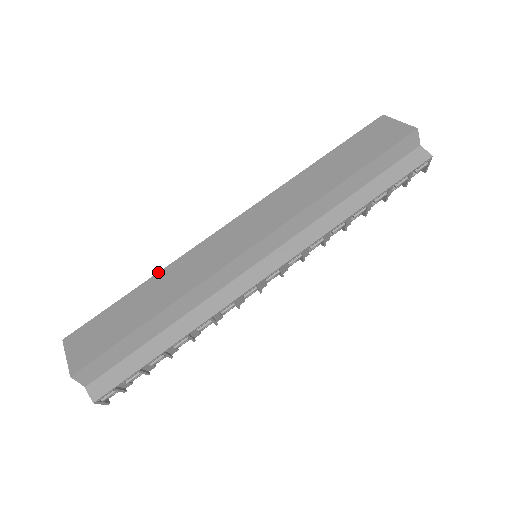
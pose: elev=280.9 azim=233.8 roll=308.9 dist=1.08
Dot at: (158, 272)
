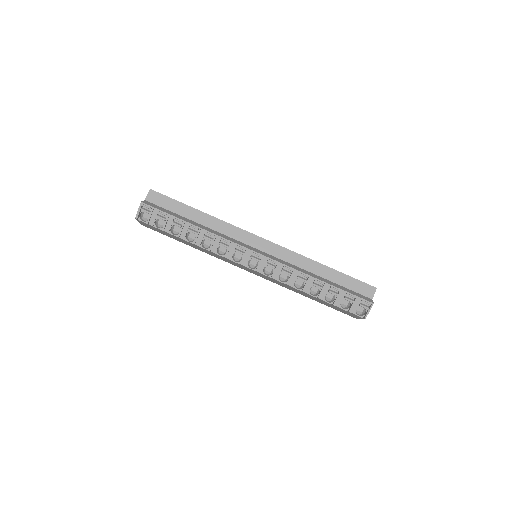
Dot at: occluded
